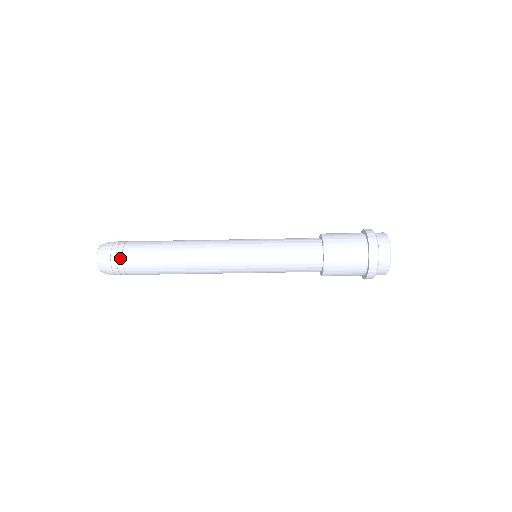
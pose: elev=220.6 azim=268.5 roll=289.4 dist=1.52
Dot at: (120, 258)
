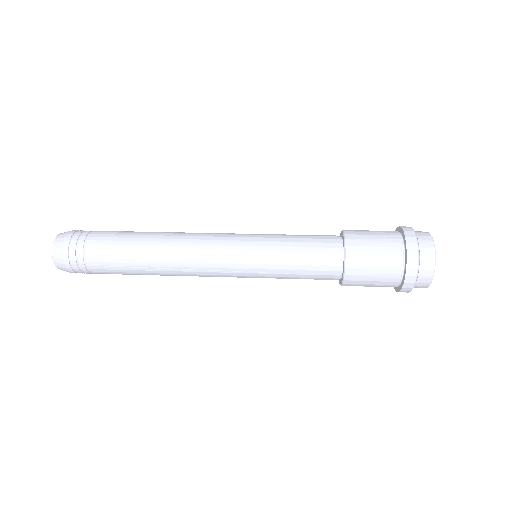
Dot at: (90, 273)
